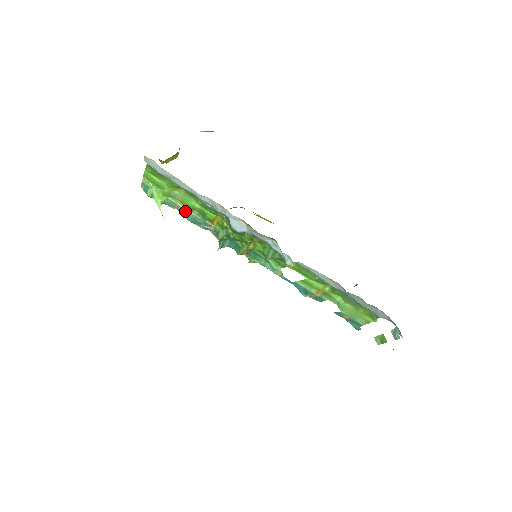
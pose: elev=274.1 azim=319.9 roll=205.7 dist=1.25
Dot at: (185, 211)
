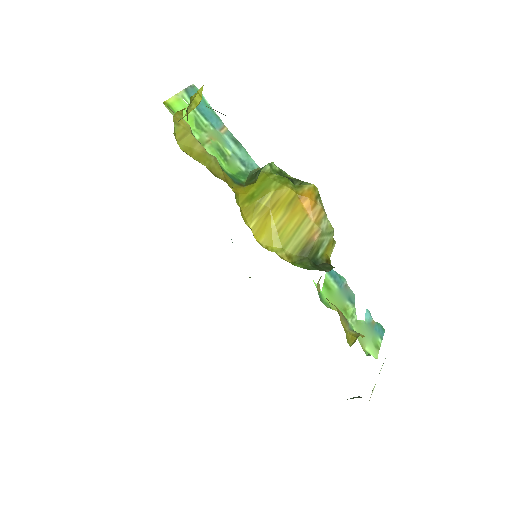
Dot at: (229, 143)
